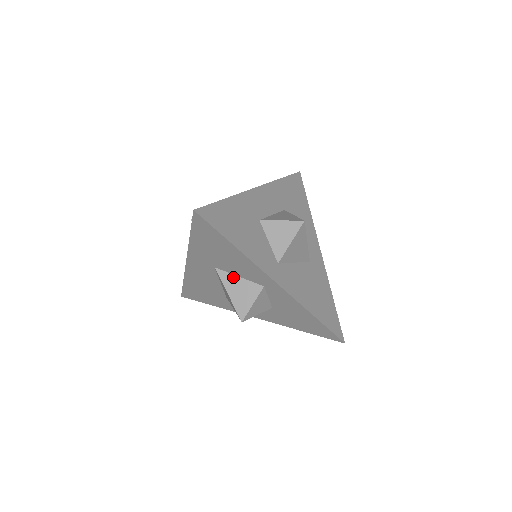
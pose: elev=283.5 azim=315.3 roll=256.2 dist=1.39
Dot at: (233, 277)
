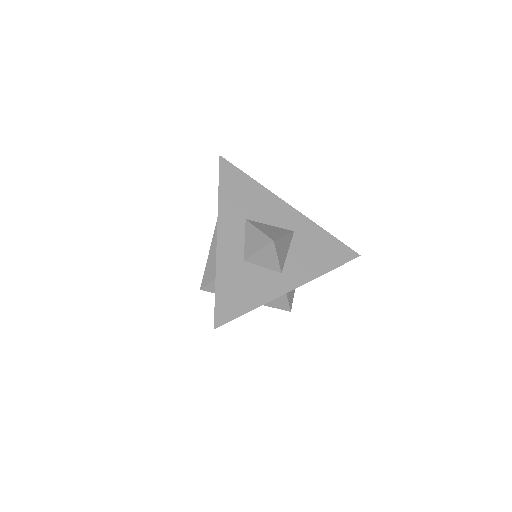
Dot at: occluded
